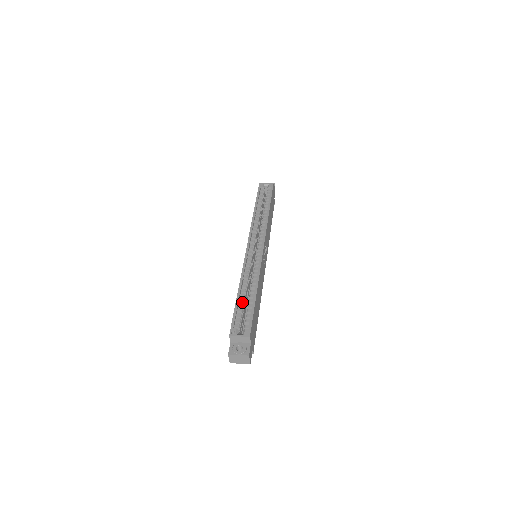
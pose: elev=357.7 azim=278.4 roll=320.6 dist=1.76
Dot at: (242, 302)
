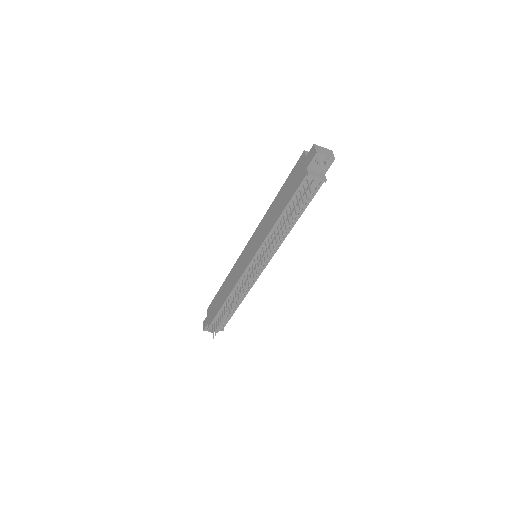
Dot at: occluded
